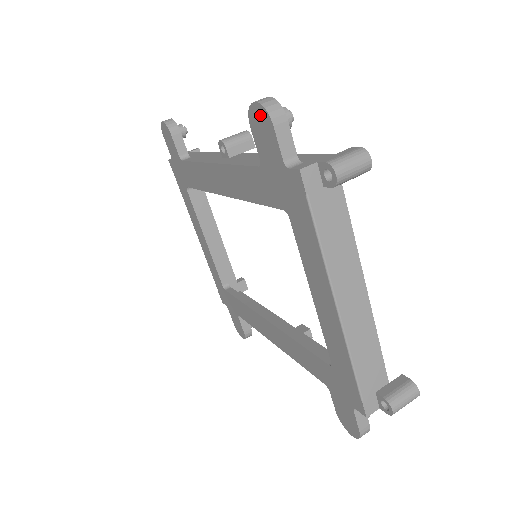
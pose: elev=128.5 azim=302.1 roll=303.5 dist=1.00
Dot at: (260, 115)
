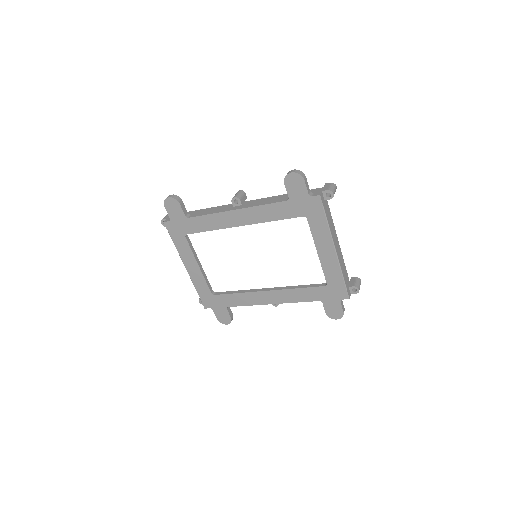
Dot at: (295, 177)
